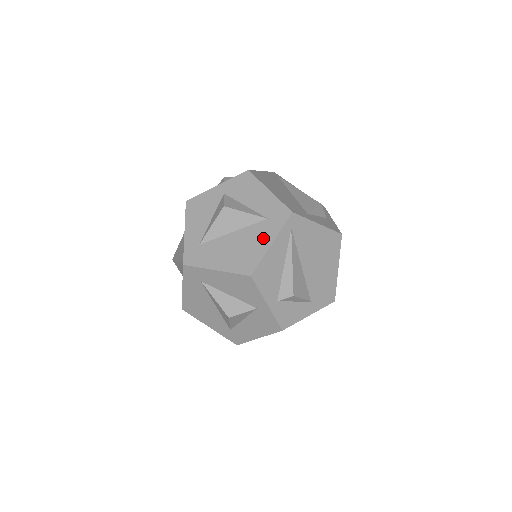
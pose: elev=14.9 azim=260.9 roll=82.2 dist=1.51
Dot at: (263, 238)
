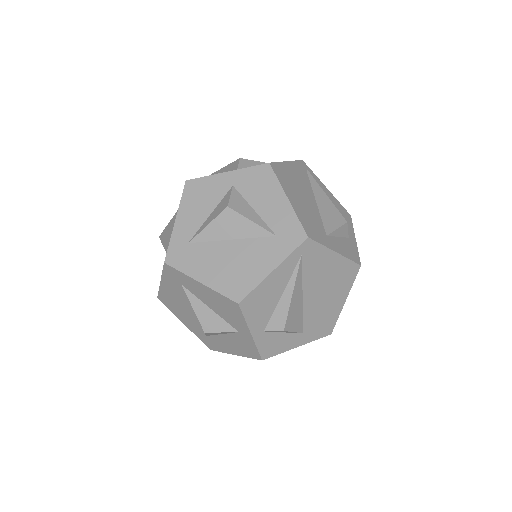
Dot at: (265, 260)
